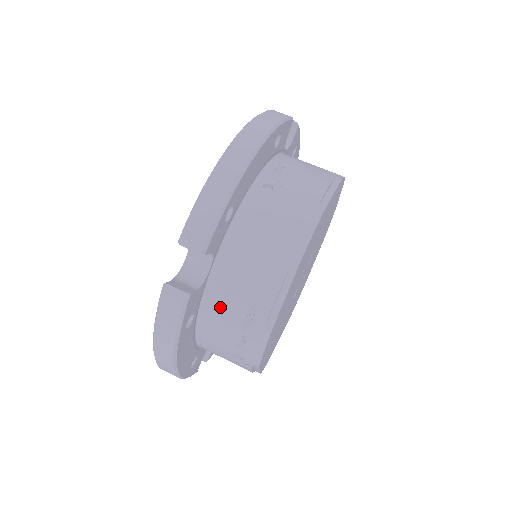
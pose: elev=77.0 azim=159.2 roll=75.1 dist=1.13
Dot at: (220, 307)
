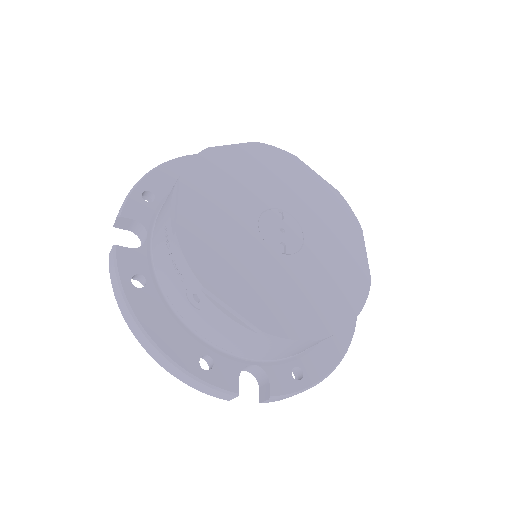
Dot at: (158, 257)
